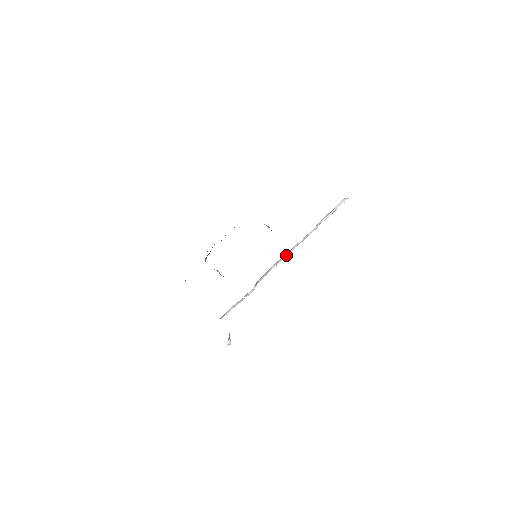
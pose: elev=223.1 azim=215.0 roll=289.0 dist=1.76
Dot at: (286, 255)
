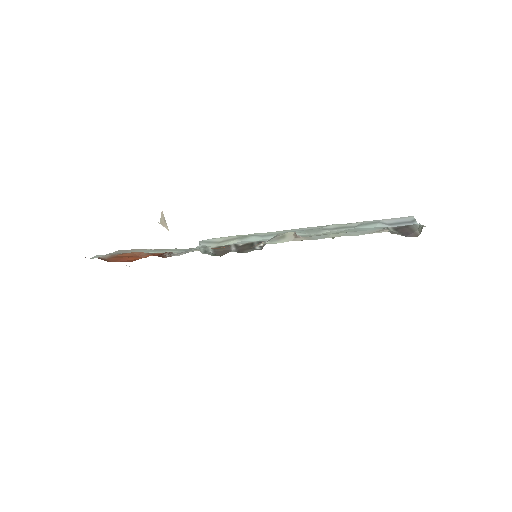
Dot at: occluded
